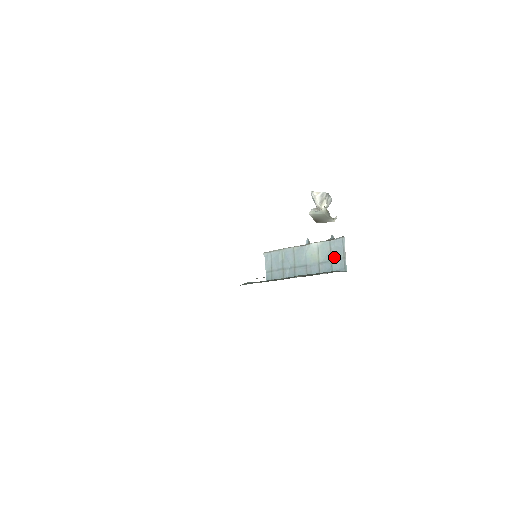
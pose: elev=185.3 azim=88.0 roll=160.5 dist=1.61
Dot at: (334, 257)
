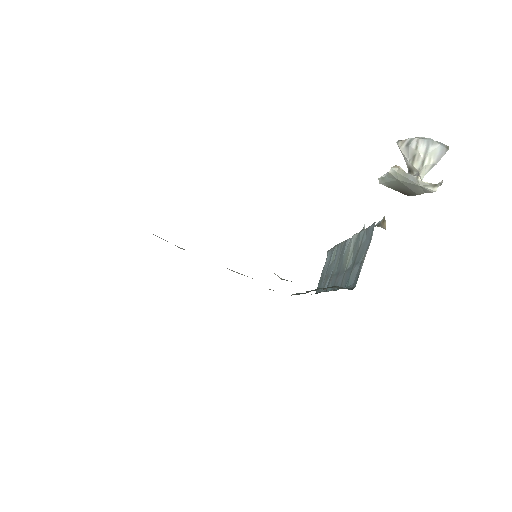
Dot at: (356, 260)
